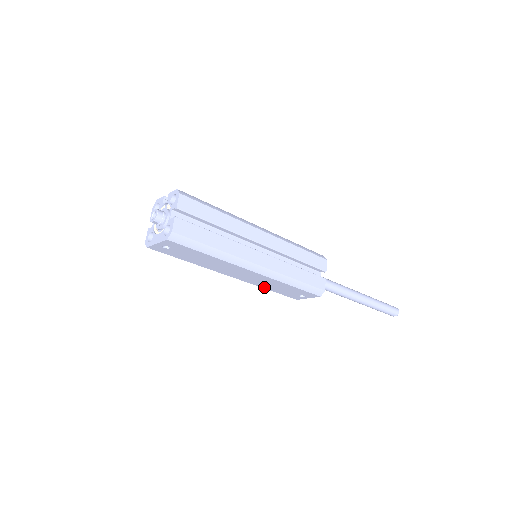
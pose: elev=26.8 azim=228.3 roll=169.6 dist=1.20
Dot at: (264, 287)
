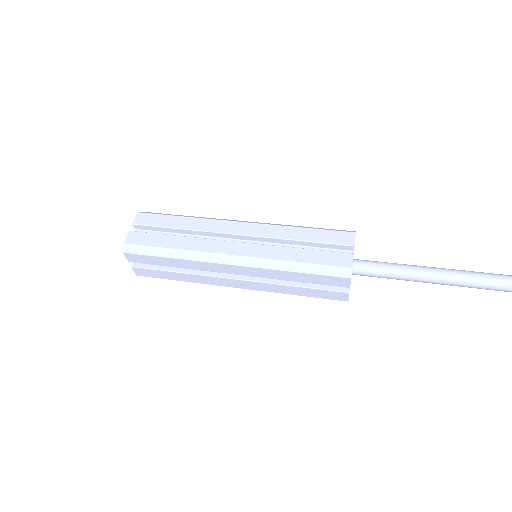
Dot at: occluded
